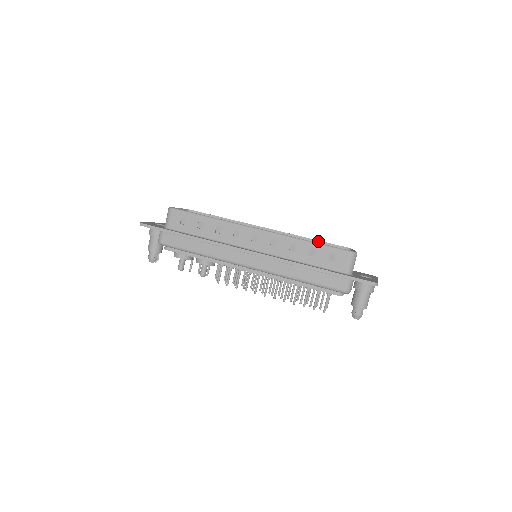
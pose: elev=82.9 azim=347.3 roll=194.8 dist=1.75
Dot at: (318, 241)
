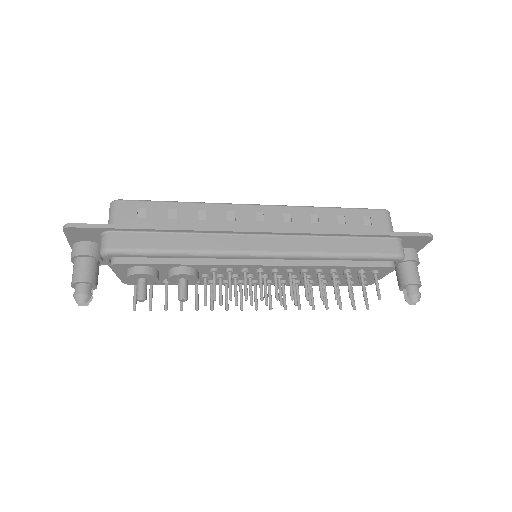
Dot at: occluded
